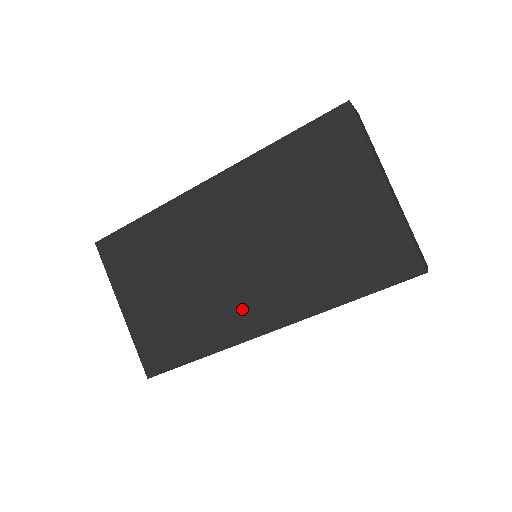
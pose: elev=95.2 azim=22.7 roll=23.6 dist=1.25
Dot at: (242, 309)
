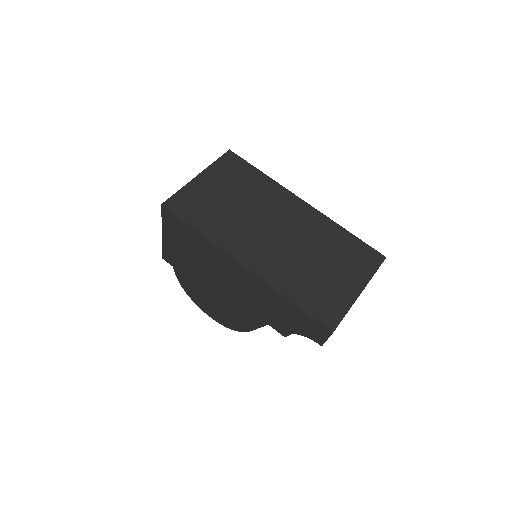
Dot at: (247, 245)
